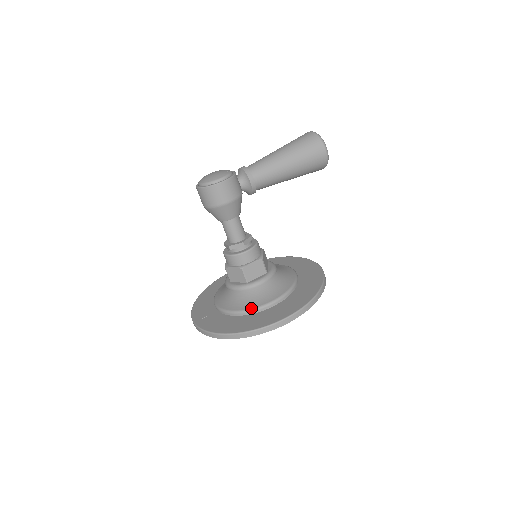
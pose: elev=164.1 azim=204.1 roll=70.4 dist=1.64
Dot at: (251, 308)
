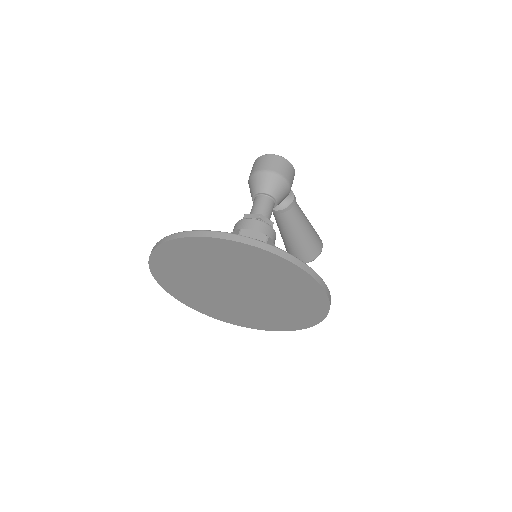
Dot at: occluded
